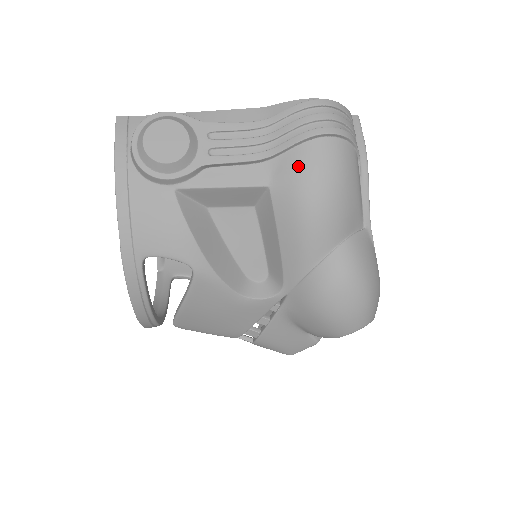
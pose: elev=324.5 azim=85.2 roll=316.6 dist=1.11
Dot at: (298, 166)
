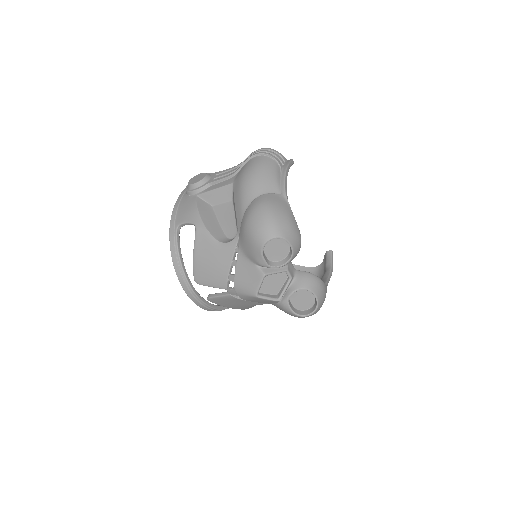
Dot at: (243, 169)
